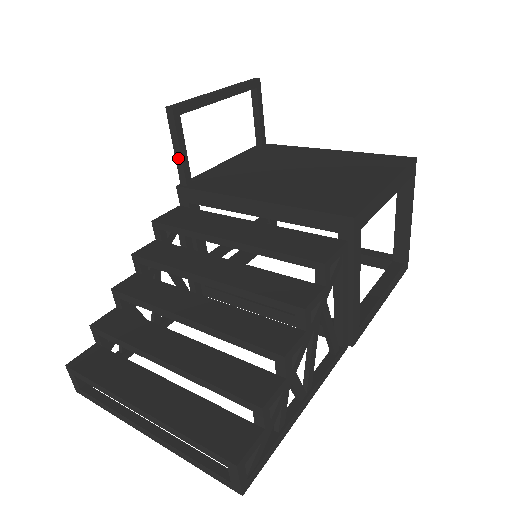
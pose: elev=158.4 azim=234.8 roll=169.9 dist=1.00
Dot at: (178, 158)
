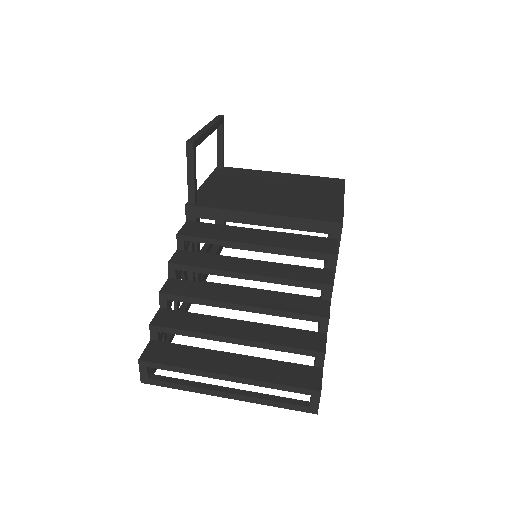
Dot at: (190, 182)
